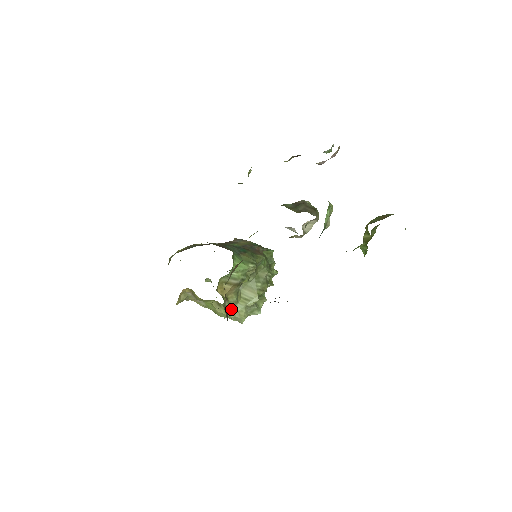
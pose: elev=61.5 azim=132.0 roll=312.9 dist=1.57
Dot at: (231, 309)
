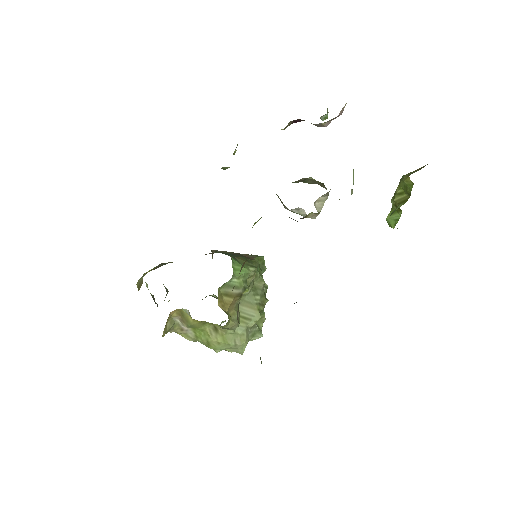
Dot at: (231, 333)
